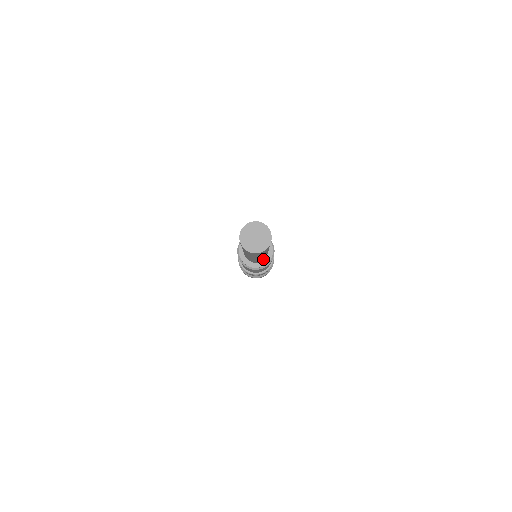
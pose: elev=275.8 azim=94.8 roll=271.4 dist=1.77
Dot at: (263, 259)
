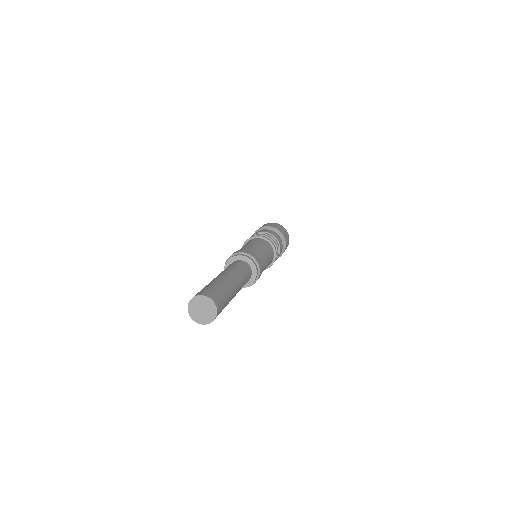
Dot at: occluded
